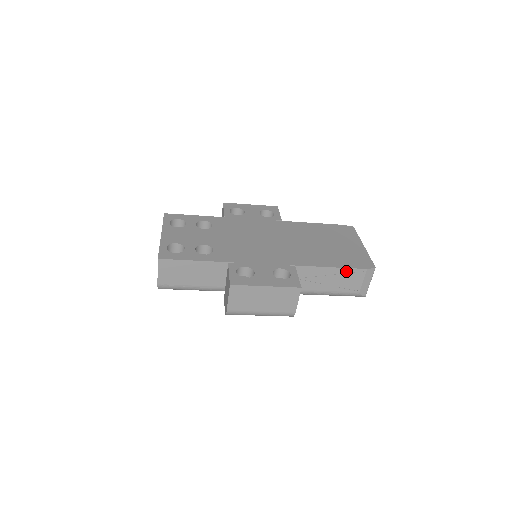
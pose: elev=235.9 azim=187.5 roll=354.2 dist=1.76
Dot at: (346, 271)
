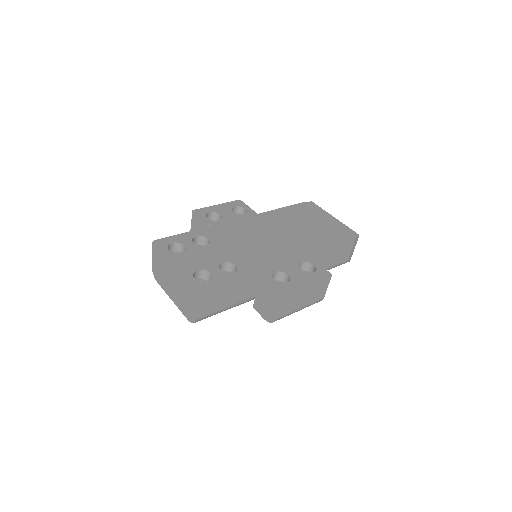
Dot at: (342, 246)
